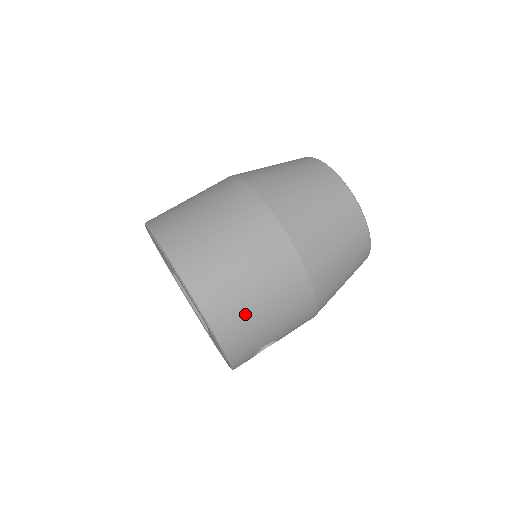
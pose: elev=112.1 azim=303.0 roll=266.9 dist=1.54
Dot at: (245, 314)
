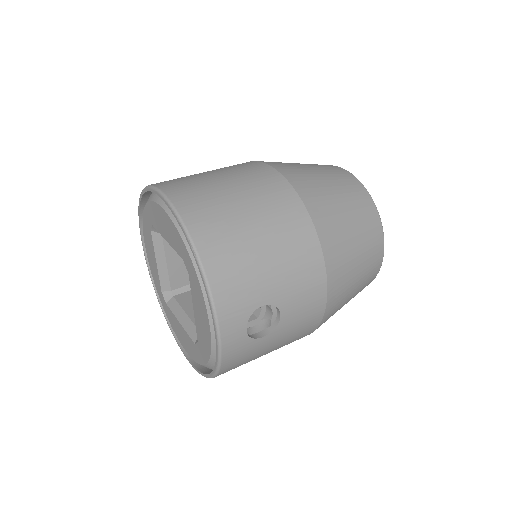
Dot at: (233, 235)
